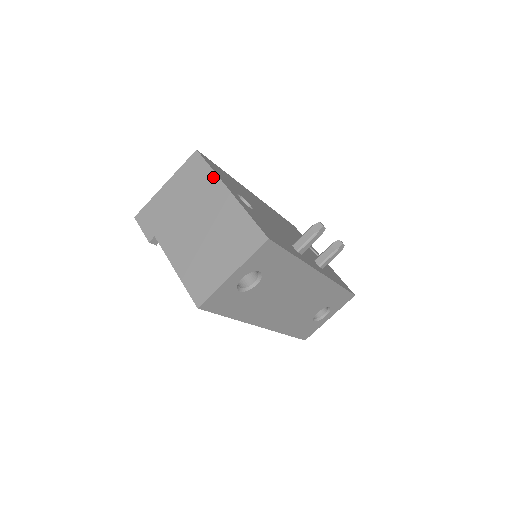
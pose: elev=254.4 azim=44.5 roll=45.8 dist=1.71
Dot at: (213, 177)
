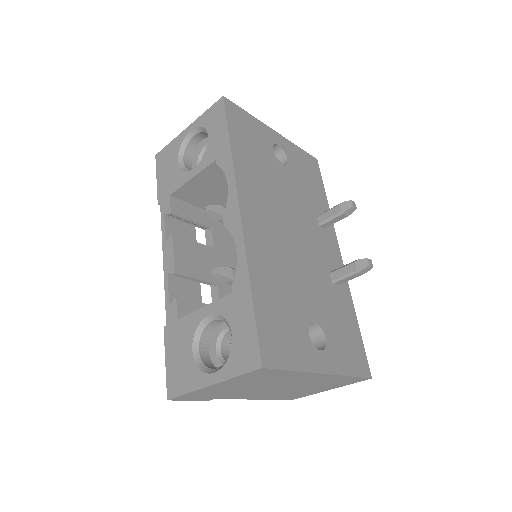
Dot at: (299, 374)
